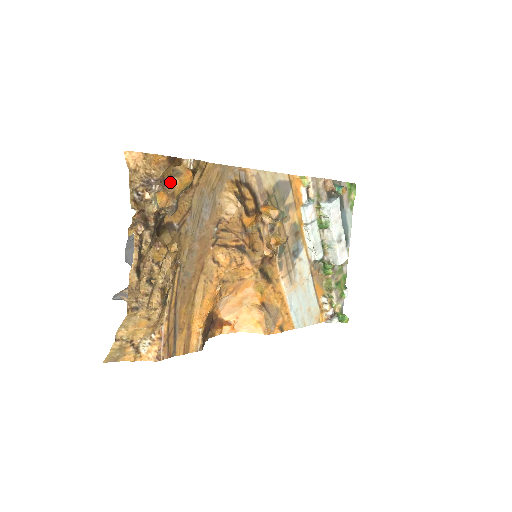
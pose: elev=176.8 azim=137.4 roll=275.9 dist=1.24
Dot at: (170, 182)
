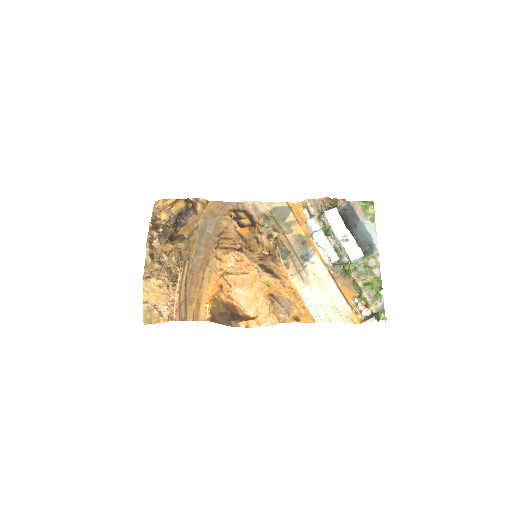
Dot at: (171, 207)
